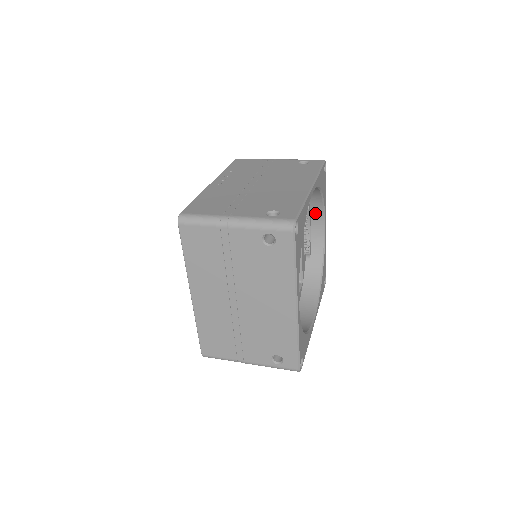
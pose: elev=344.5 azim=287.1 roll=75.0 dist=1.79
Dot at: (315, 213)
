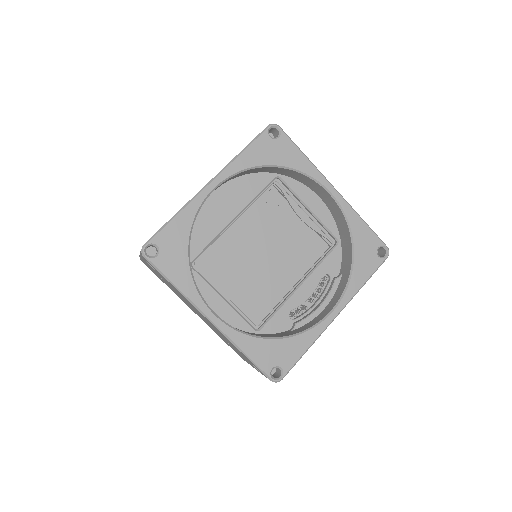
Dot at: (339, 291)
